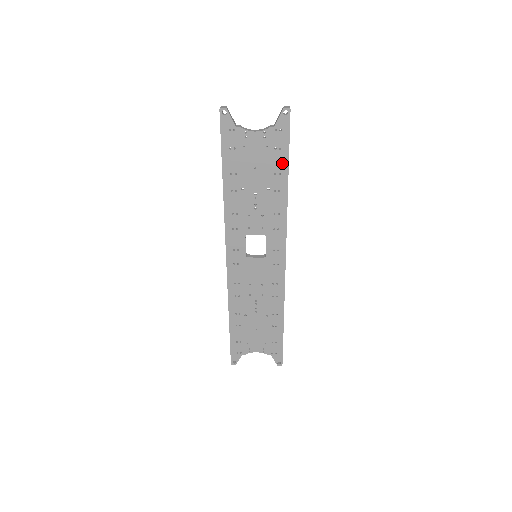
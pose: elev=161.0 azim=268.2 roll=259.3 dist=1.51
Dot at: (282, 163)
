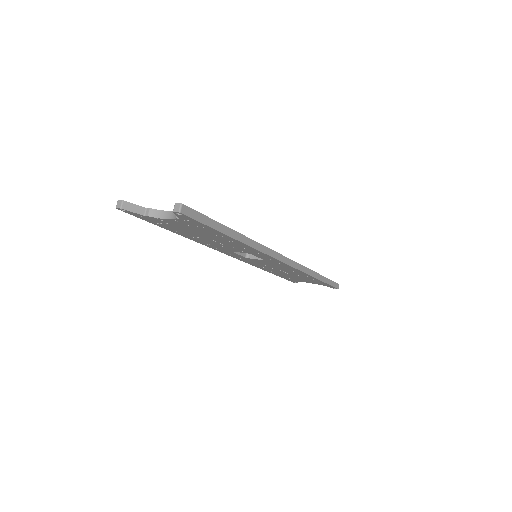
Dot at: (216, 232)
